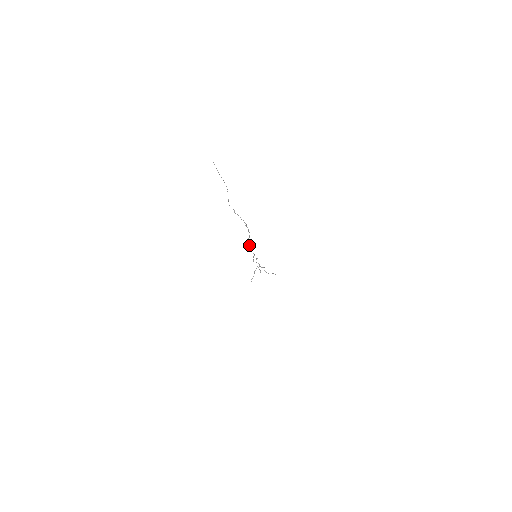
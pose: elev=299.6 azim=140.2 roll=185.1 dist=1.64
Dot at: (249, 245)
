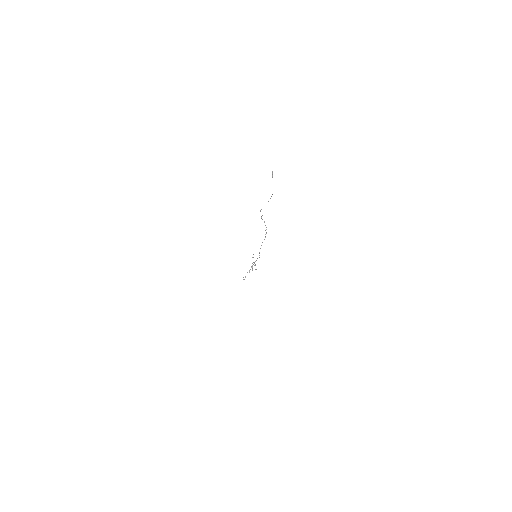
Dot at: (260, 248)
